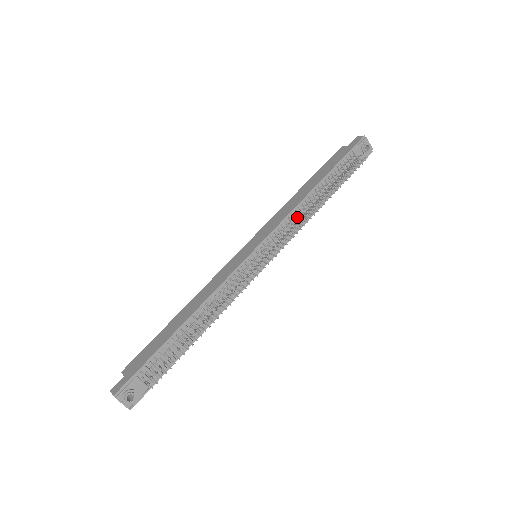
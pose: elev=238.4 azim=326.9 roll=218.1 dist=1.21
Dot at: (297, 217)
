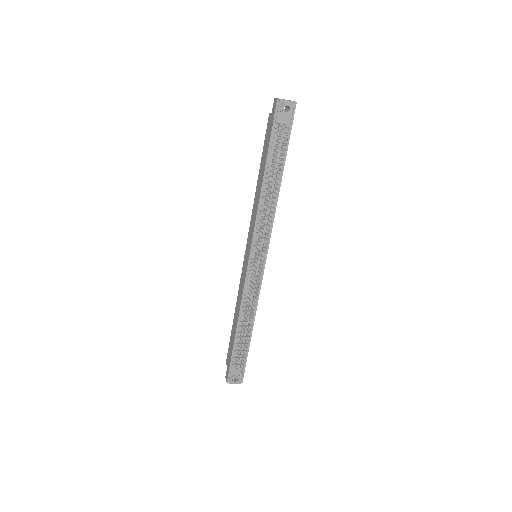
Dot at: (265, 213)
